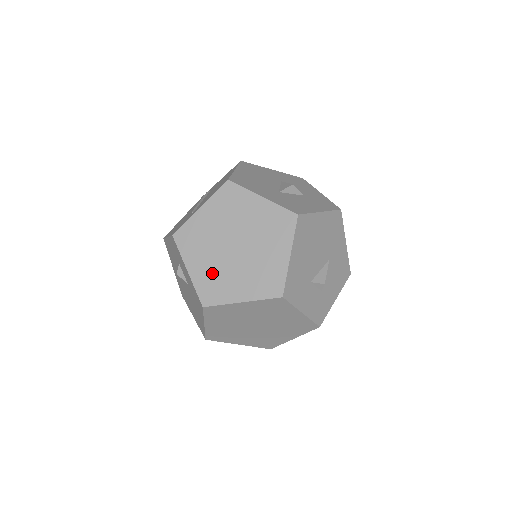
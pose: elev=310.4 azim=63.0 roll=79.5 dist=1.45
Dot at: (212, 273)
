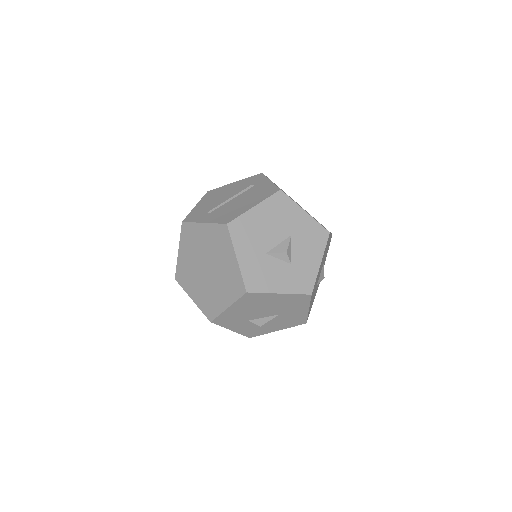
Dot at: (188, 268)
